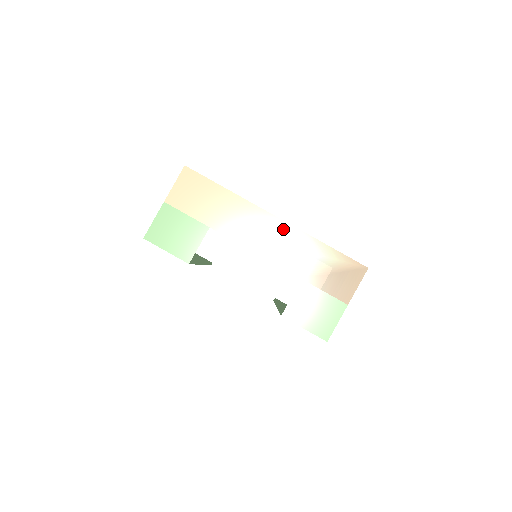
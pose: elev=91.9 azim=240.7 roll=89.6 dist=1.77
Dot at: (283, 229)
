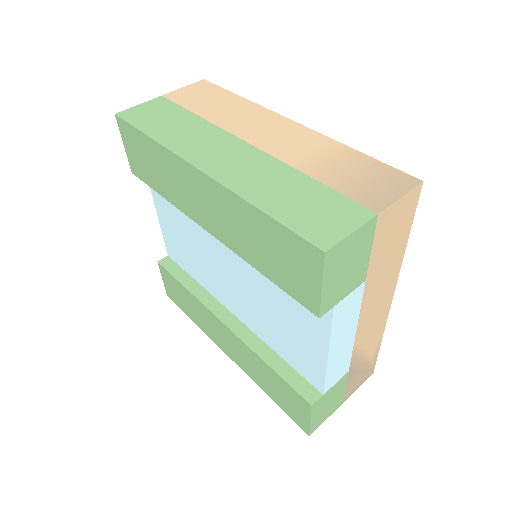
Dot at: (384, 315)
